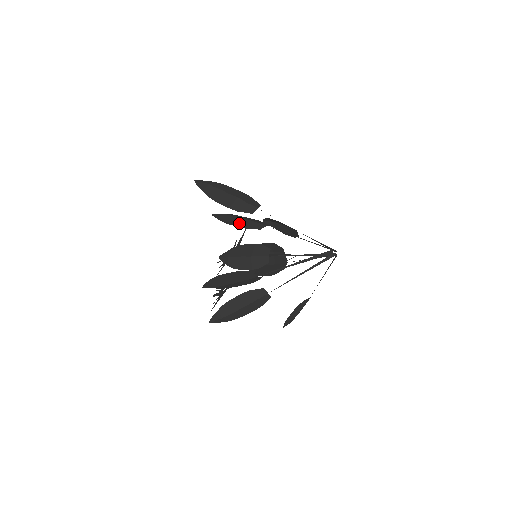
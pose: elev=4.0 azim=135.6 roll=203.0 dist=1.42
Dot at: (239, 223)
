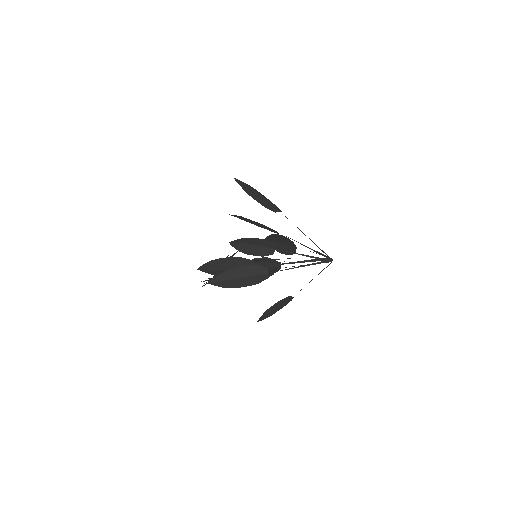
Dot at: (255, 223)
